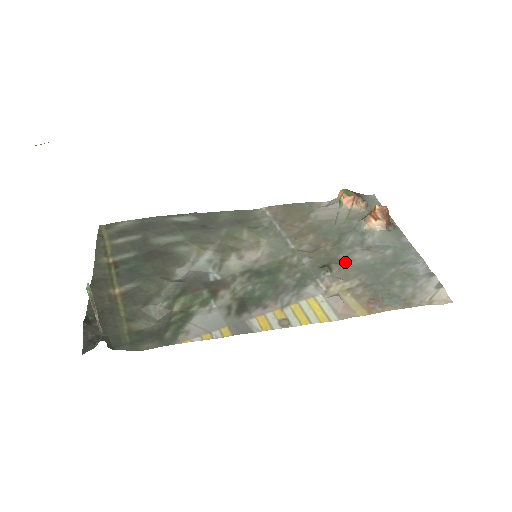
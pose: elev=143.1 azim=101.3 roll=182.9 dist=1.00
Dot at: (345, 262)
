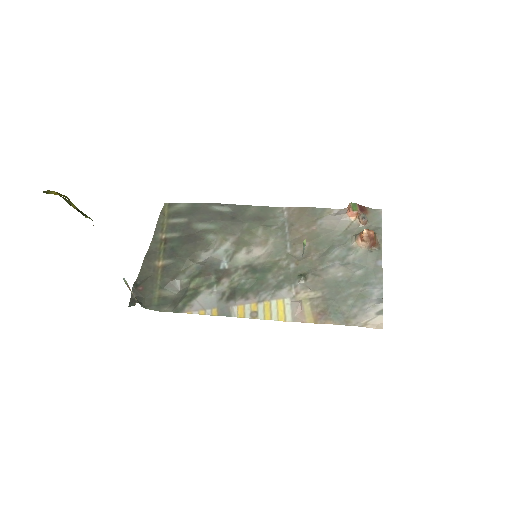
Dot at: (320, 274)
